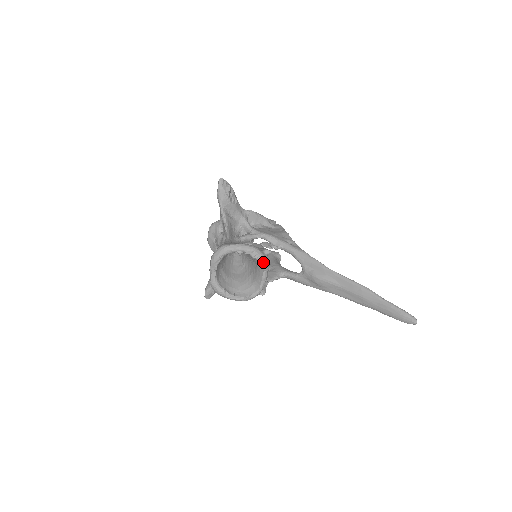
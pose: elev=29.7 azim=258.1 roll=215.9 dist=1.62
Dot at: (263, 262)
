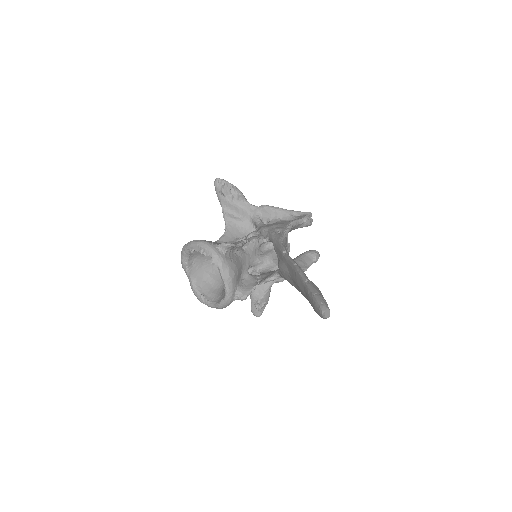
Dot at: (212, 257)
